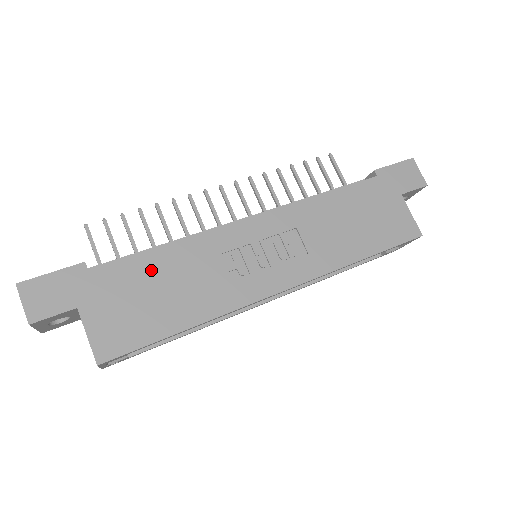
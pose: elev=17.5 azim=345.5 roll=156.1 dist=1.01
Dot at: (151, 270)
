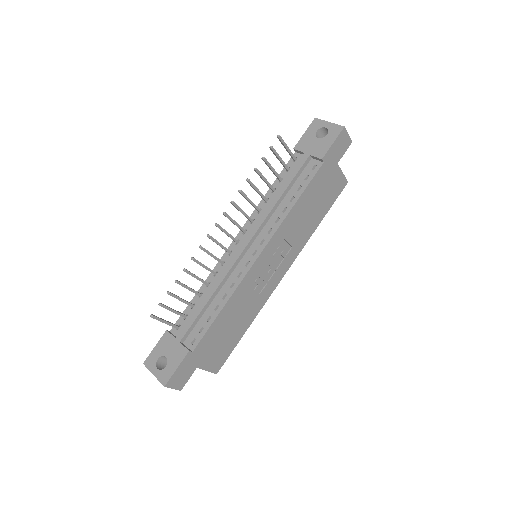
Dot at: (221, 325)
